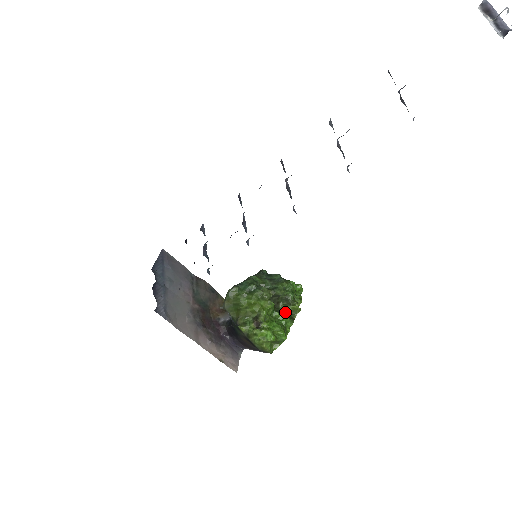
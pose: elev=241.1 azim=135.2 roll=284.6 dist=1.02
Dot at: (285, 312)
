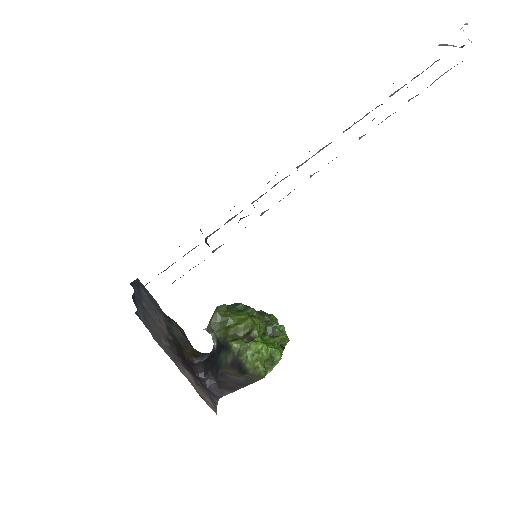
Dot at: occluded
